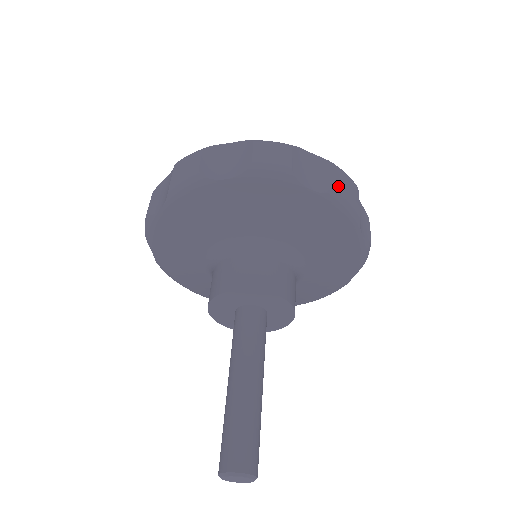
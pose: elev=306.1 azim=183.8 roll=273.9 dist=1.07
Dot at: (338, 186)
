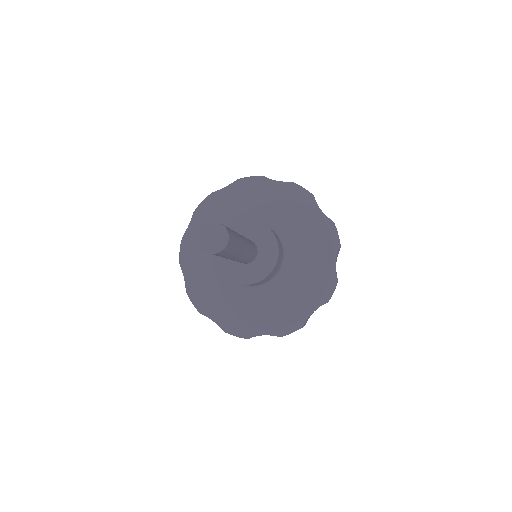
Dot at: occluded
